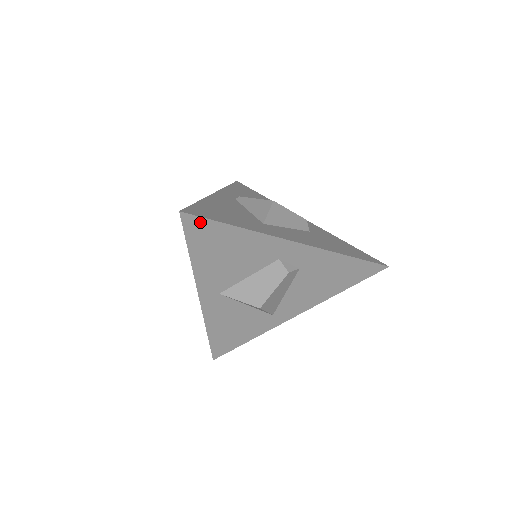
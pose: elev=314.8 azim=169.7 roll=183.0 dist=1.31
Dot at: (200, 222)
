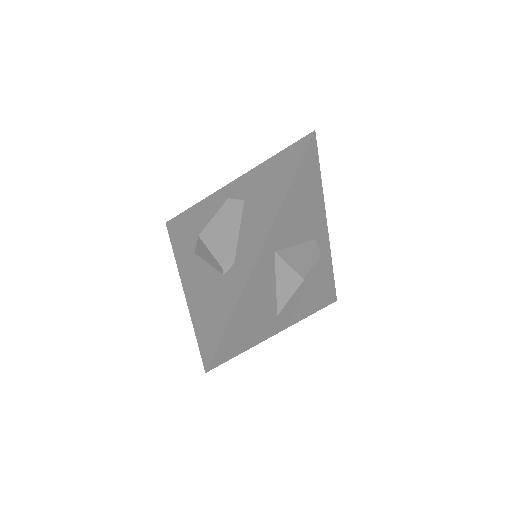
Dot at: (314, 154)
